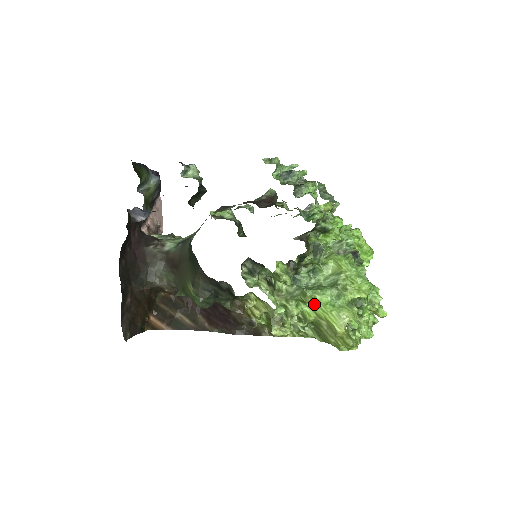
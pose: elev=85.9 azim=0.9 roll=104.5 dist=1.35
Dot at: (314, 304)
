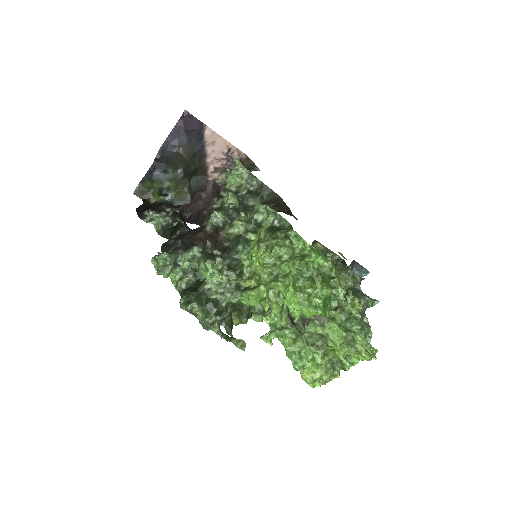
Dot at: occluded
